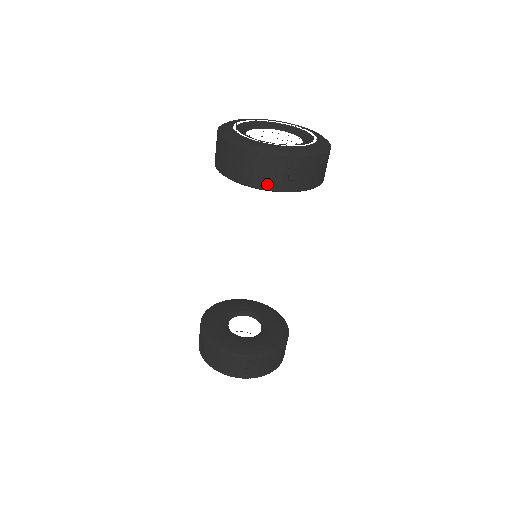
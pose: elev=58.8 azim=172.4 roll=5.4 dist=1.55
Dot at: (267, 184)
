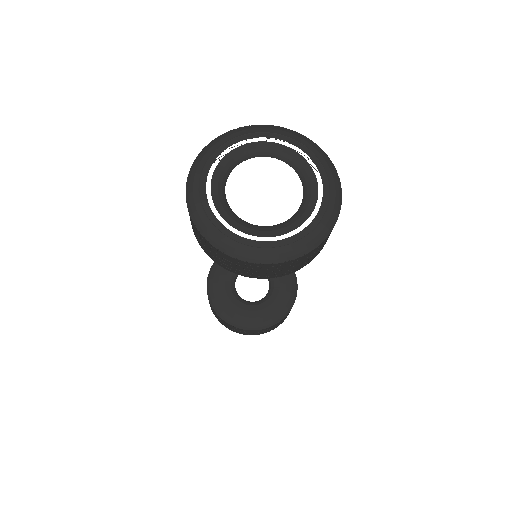
Dot at: (319, 251)
